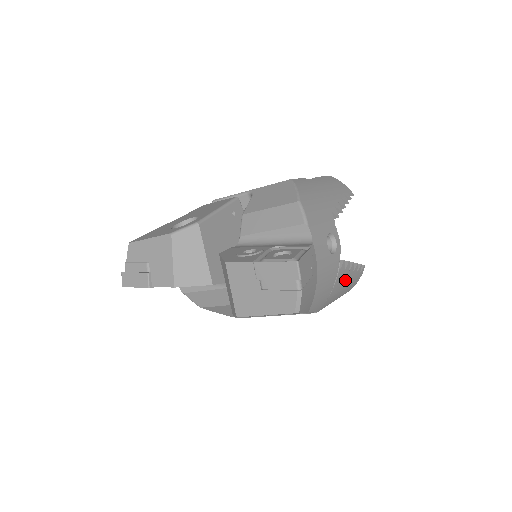
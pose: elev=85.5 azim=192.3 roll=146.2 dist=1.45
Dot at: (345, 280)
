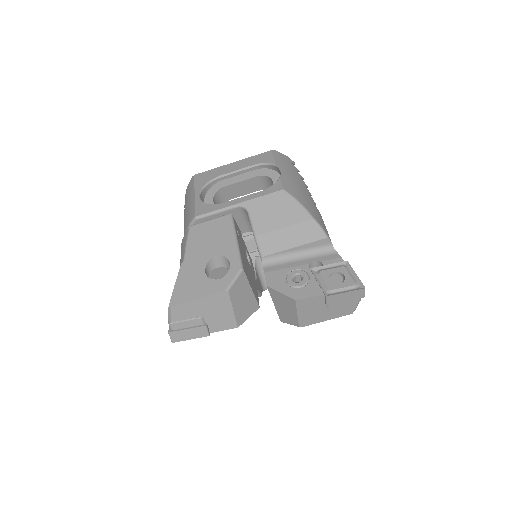
Dot at: occluded
